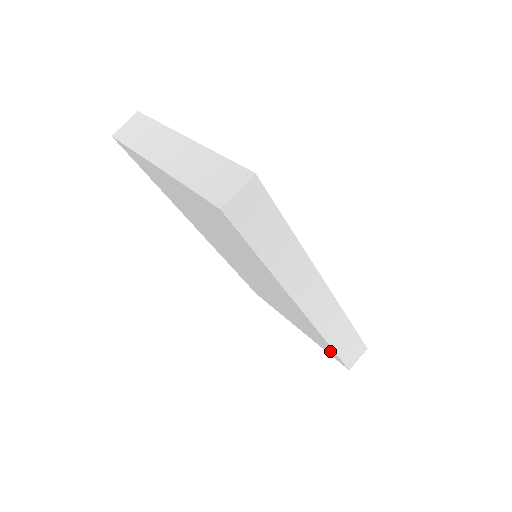
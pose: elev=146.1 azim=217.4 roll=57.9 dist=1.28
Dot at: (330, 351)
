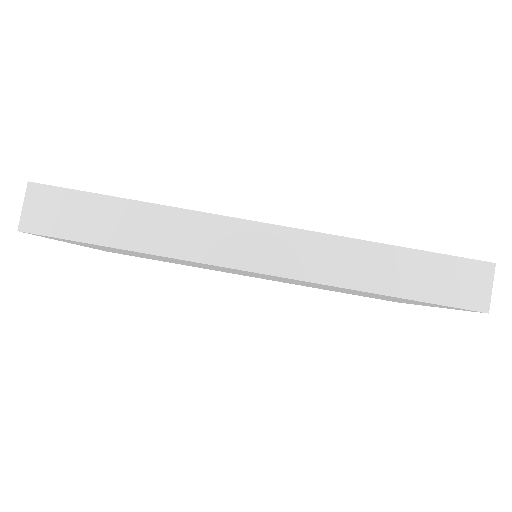
Dot at: (426, 303)
